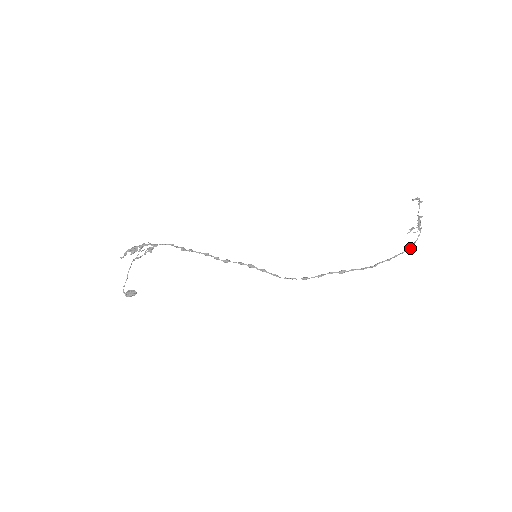
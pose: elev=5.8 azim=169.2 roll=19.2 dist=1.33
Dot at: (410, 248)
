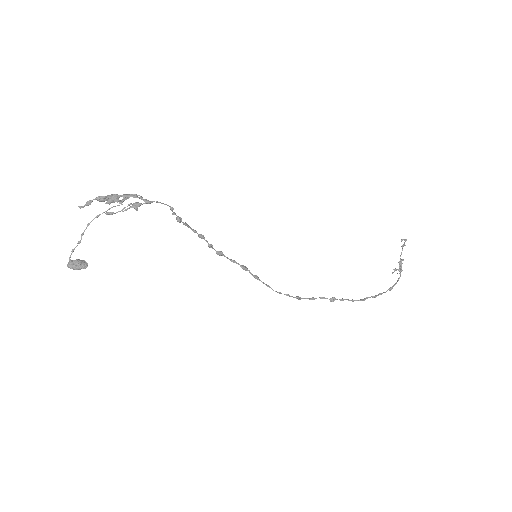
Dot at: (391, 289)
